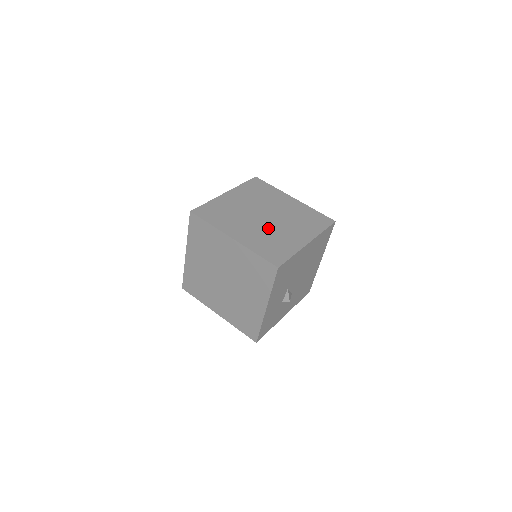
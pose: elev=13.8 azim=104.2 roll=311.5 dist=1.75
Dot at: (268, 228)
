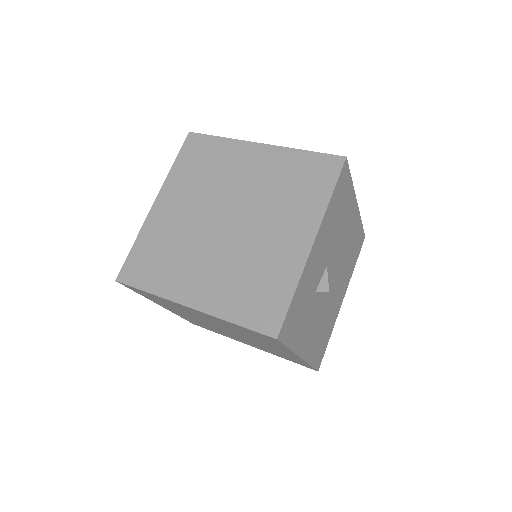
Dot at: occluded
